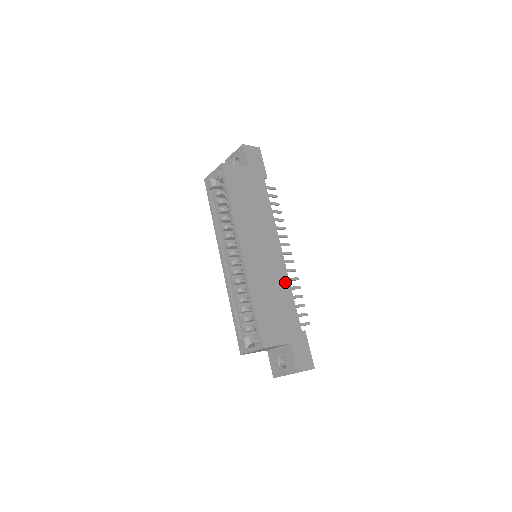
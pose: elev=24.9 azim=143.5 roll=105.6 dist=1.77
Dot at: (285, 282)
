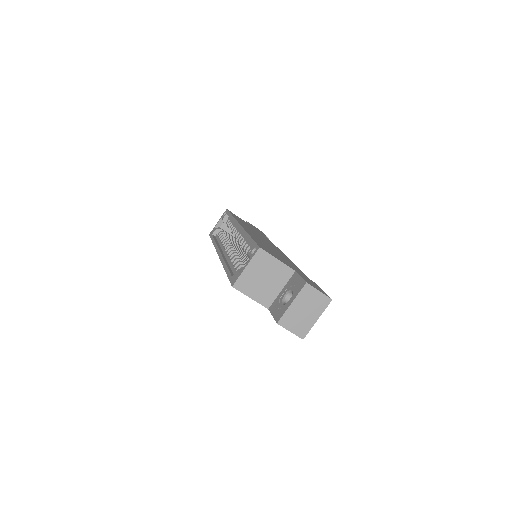
Dot at: (288, 259)
